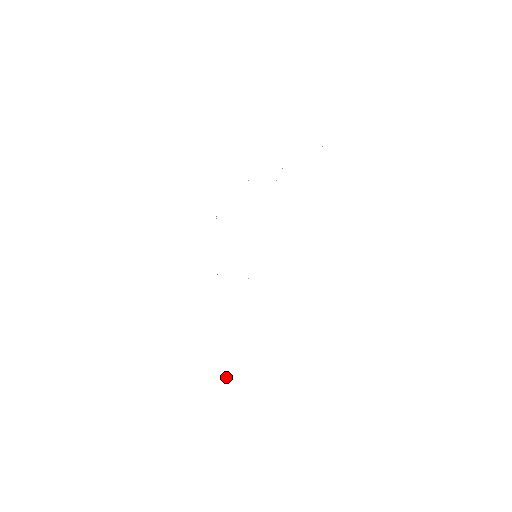
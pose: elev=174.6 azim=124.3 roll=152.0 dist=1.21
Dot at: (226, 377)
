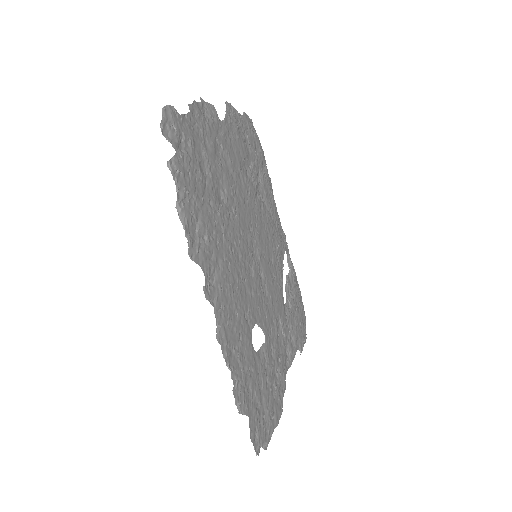
Dot at: (255, 440)
